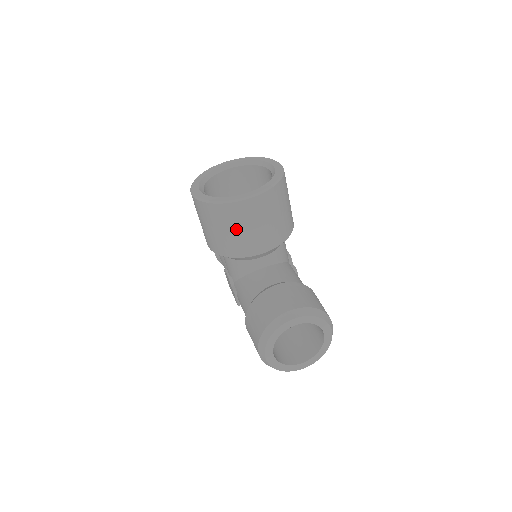
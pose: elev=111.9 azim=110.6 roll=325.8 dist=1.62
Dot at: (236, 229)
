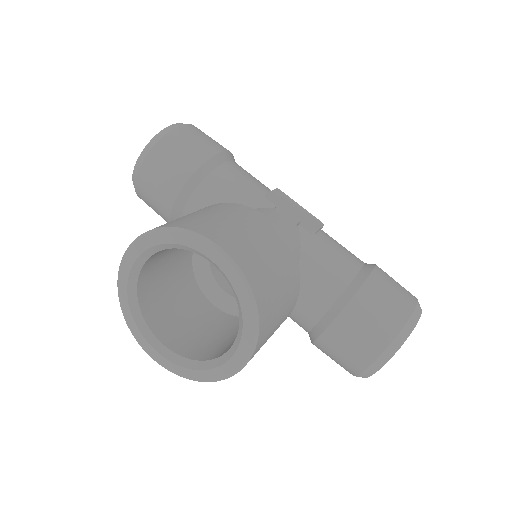
Dot at: occluded
